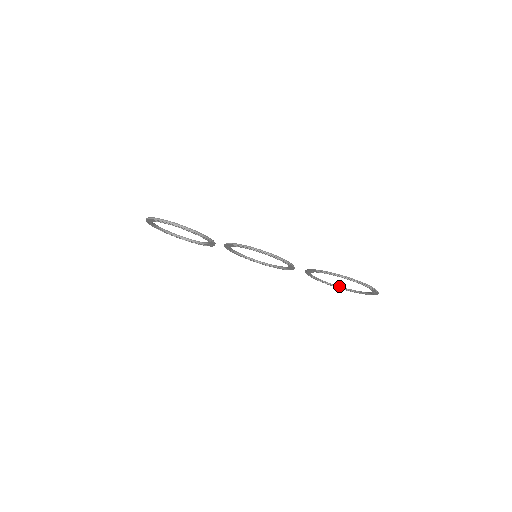
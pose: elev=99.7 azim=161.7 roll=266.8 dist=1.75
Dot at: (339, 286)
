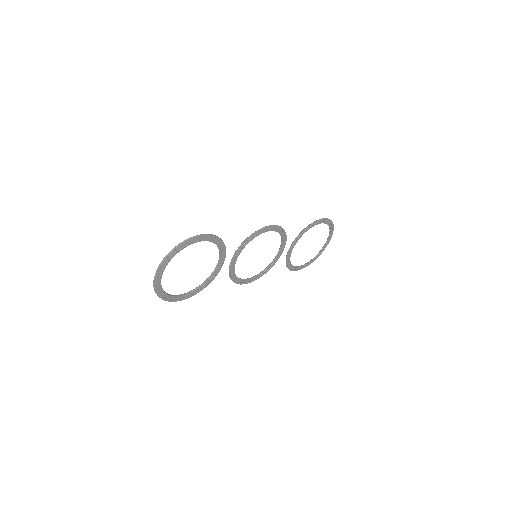
Dot at: (300, 266)
